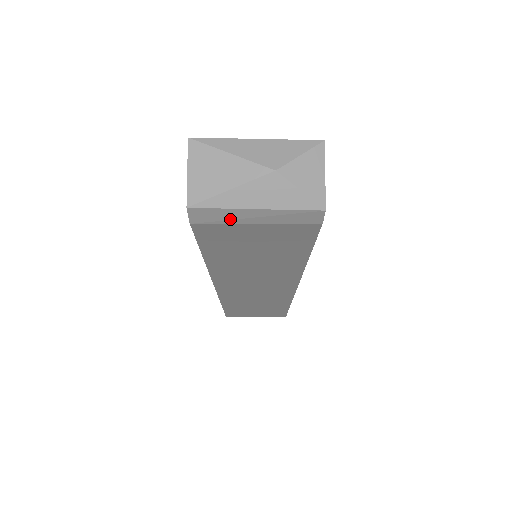
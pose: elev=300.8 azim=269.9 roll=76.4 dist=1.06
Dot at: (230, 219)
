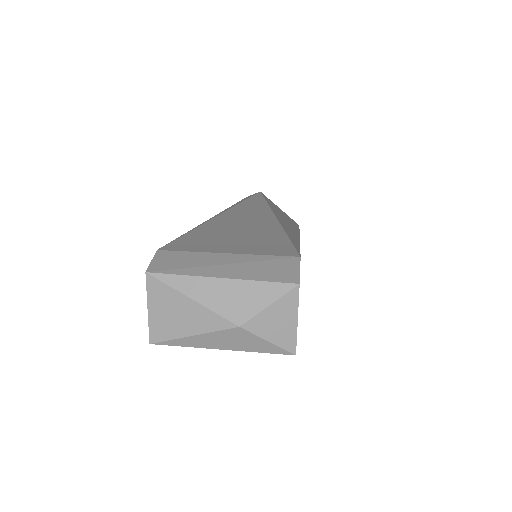
Dot at: occluded
